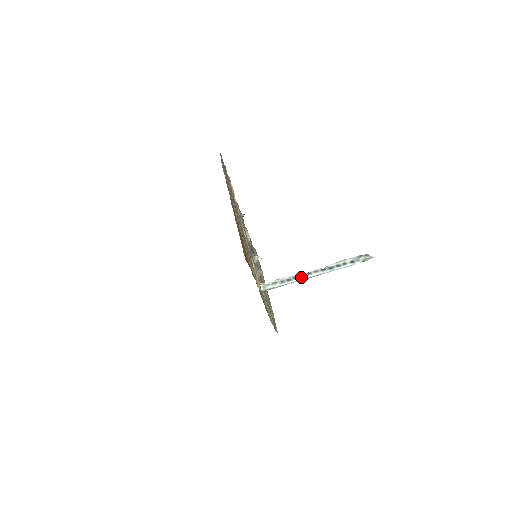
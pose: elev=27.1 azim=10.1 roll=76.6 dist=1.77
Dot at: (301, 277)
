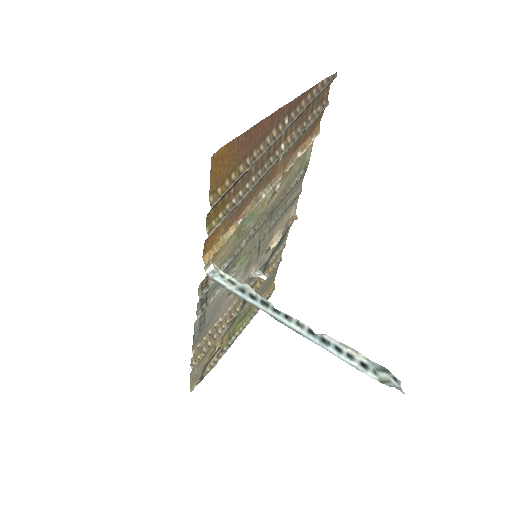
Dot at: (272, 310)
